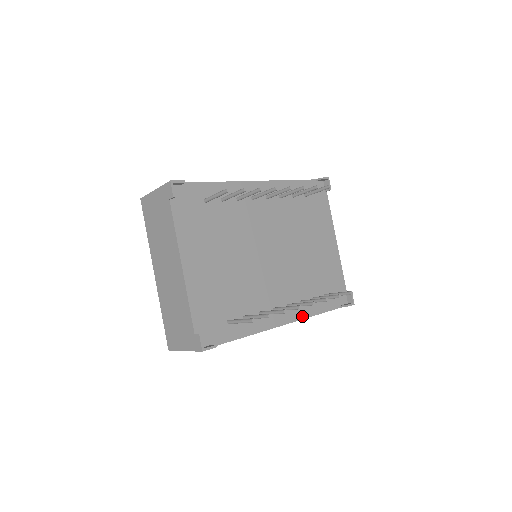
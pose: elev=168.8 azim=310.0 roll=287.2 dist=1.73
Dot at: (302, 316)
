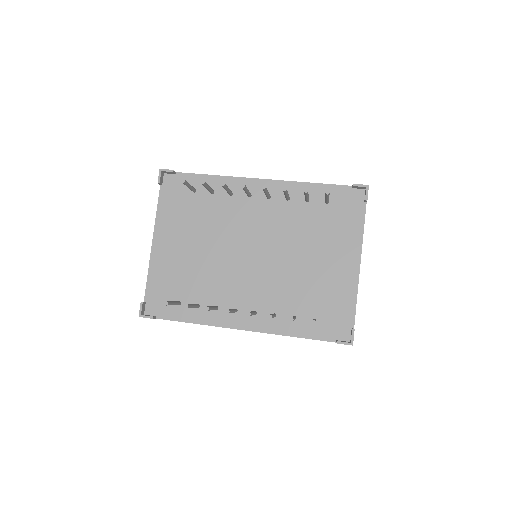
Dot at: (270, 330)
